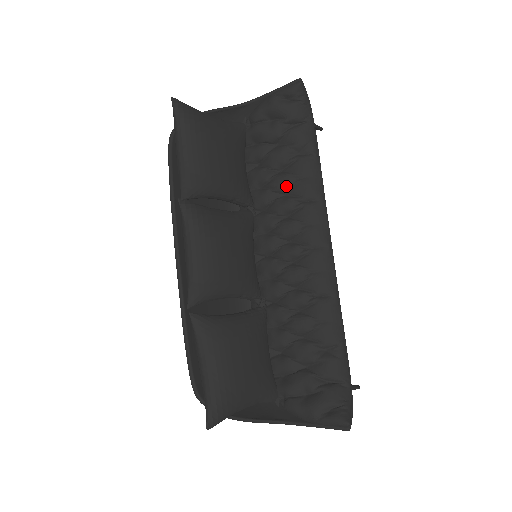
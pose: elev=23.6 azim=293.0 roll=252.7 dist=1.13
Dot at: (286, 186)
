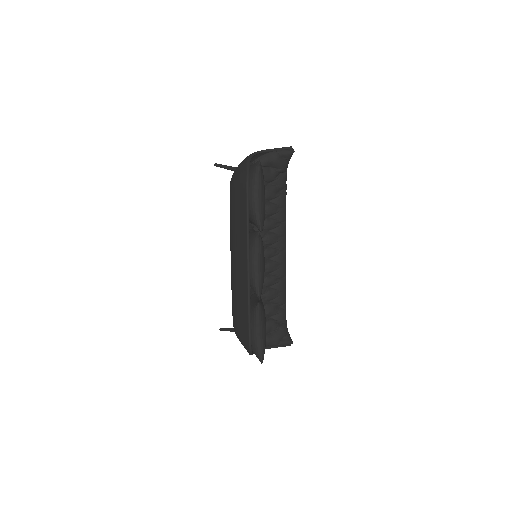
Dot at: (274, 212)
